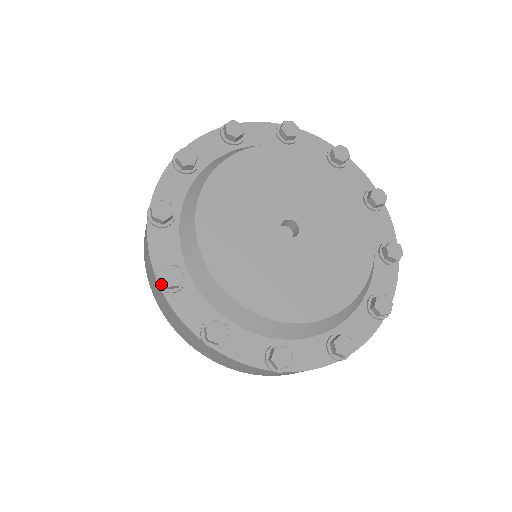
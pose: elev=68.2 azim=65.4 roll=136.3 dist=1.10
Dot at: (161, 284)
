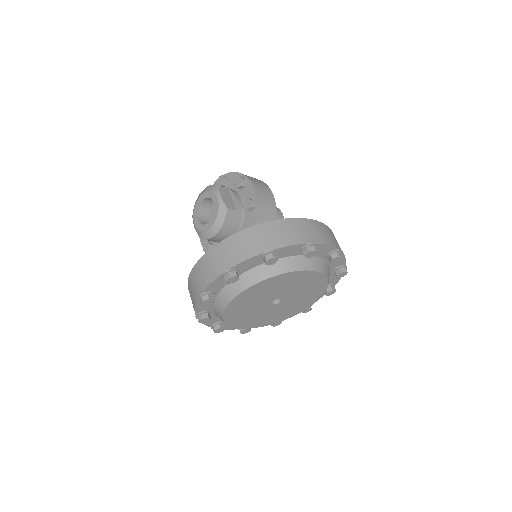
Dot at: (198, 318)
